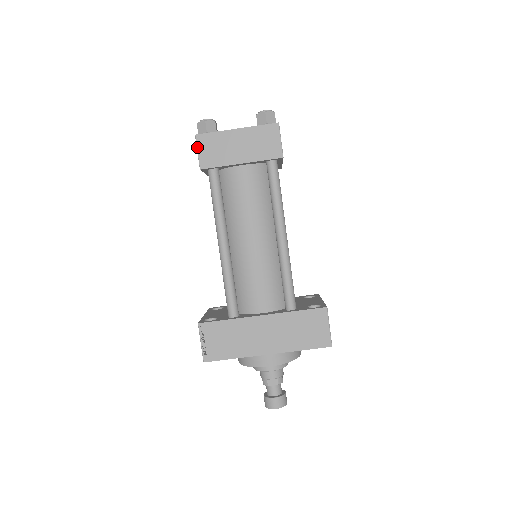
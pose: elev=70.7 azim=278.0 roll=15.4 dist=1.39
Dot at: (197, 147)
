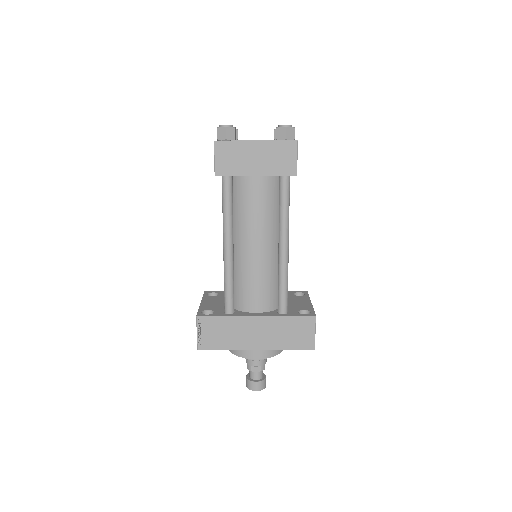
Dot at: (214, 153)
